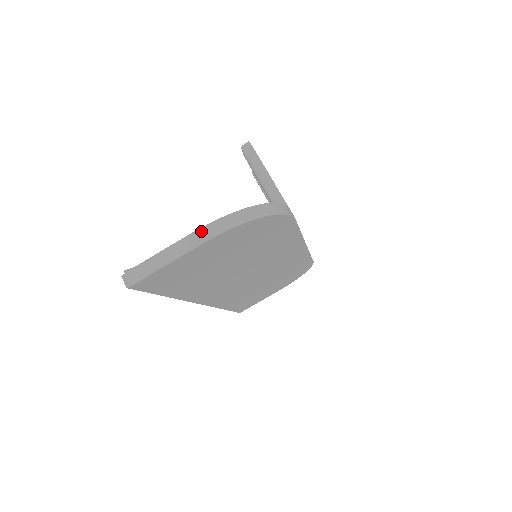
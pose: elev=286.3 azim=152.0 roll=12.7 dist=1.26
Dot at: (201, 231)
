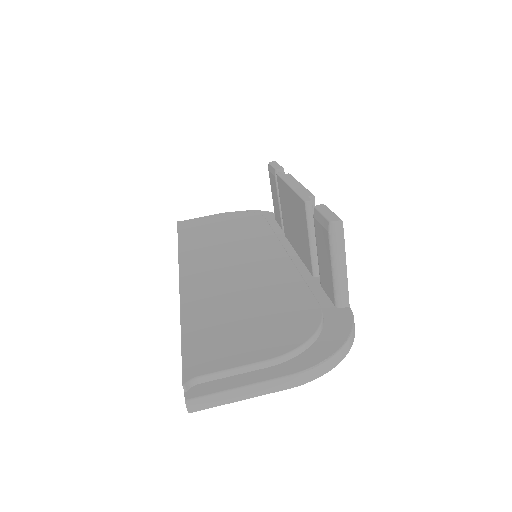
Dot at: (290, 379)
